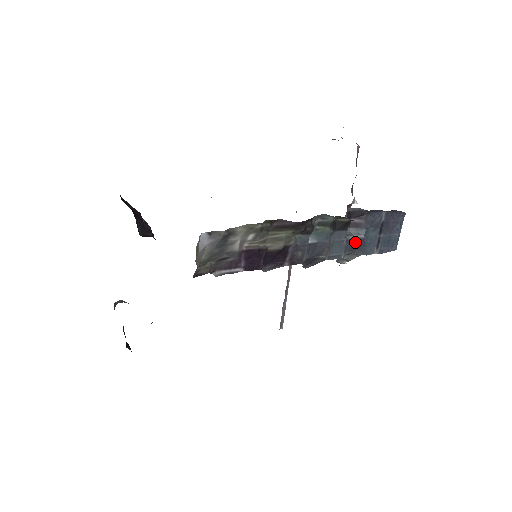
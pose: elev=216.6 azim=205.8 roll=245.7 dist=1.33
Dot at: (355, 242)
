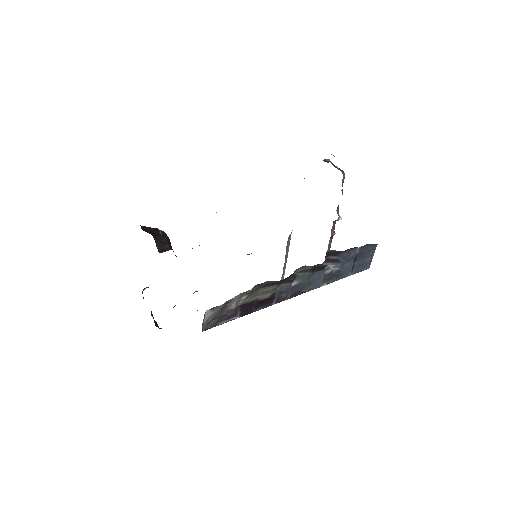
Dot at: (332, 274)
